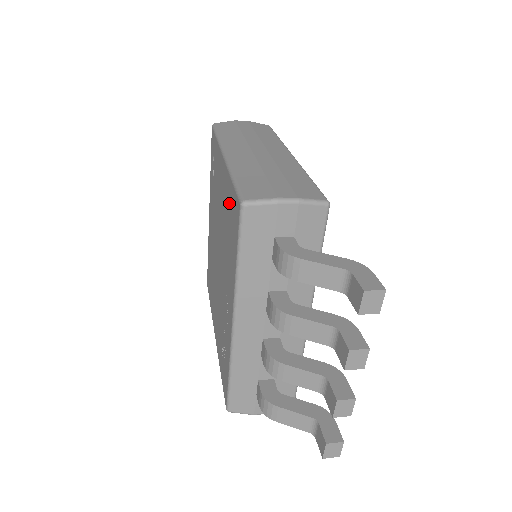
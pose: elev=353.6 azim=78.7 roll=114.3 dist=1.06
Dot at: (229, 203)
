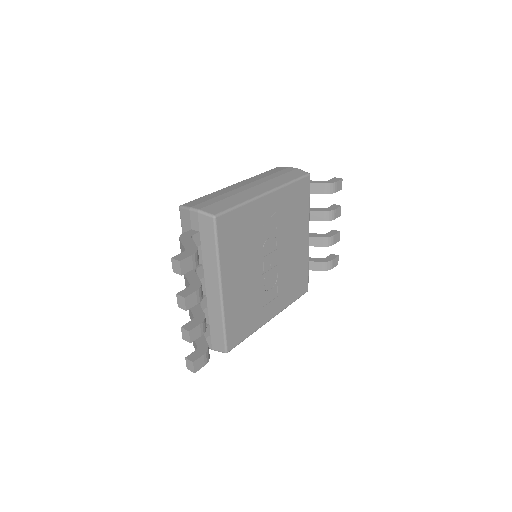
Dot at: occluded
